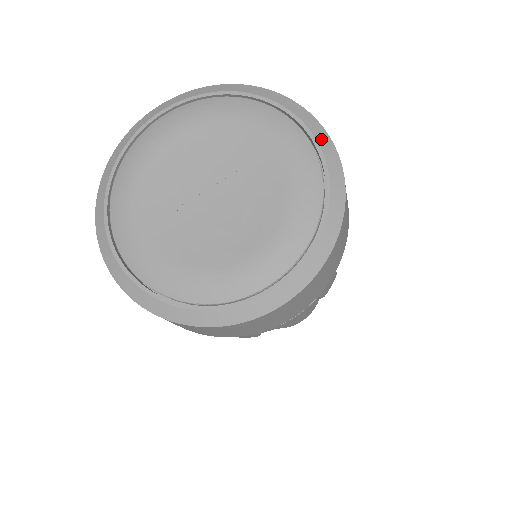
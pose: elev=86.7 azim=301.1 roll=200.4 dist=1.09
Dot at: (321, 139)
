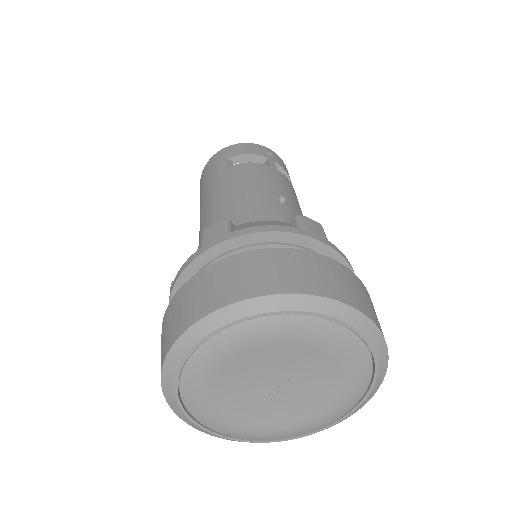
Dot at: (347, 317)
